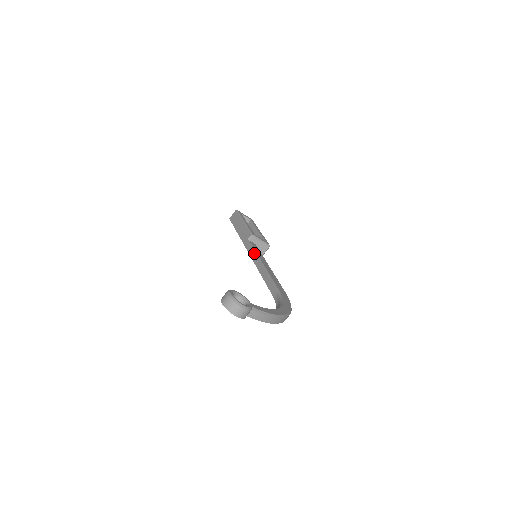
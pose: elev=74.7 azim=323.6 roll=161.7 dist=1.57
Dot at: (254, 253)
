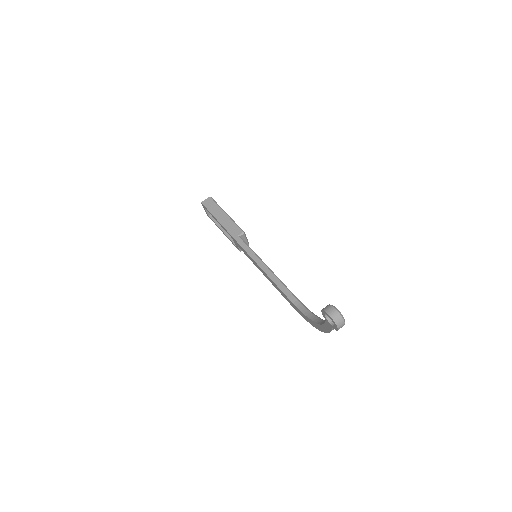
Dot at: (254, 252)
